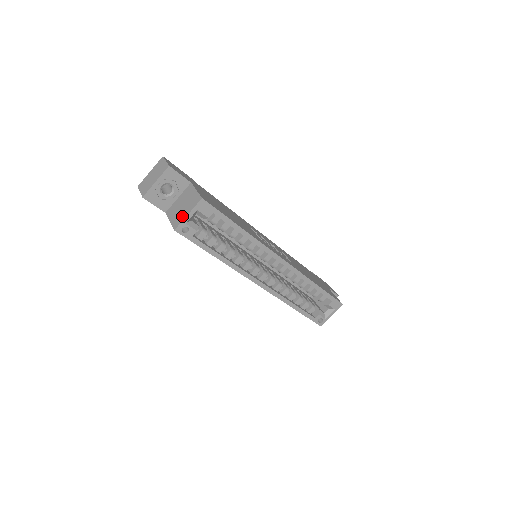
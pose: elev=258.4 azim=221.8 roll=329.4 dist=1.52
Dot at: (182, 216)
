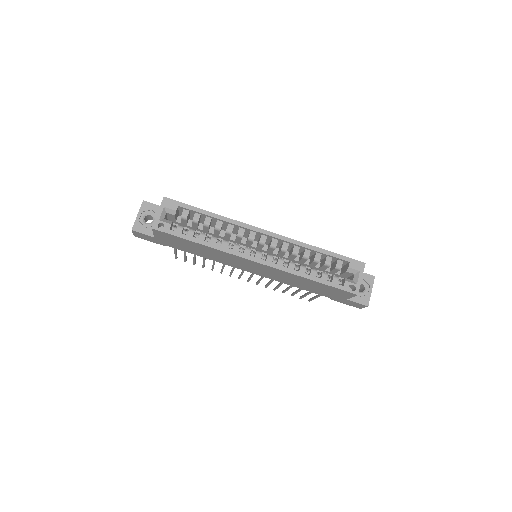
Dot at: (156, 218)
